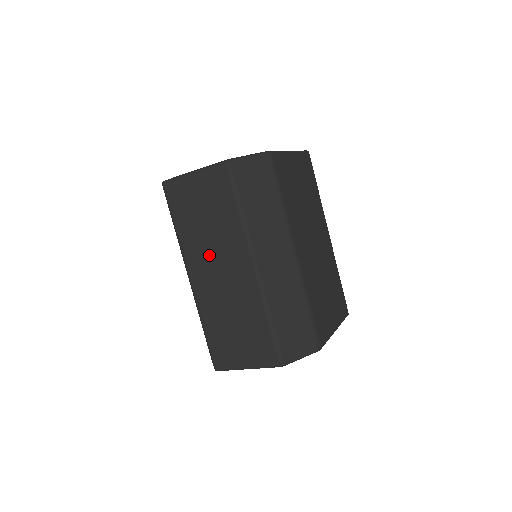
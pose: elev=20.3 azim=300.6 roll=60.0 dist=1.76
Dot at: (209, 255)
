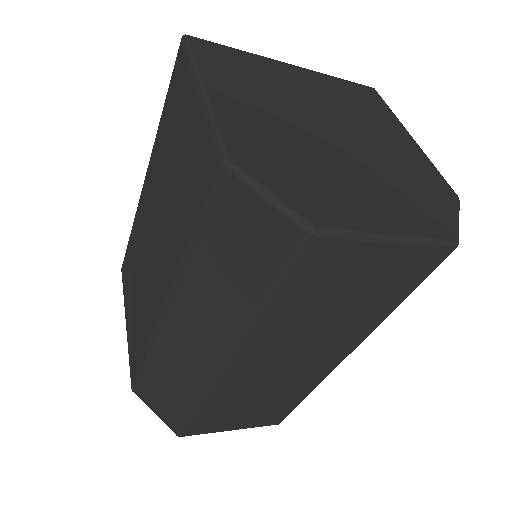
Dot at: (294, 344)
